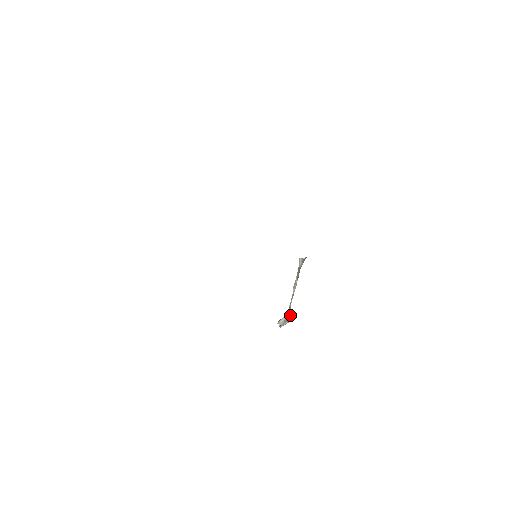
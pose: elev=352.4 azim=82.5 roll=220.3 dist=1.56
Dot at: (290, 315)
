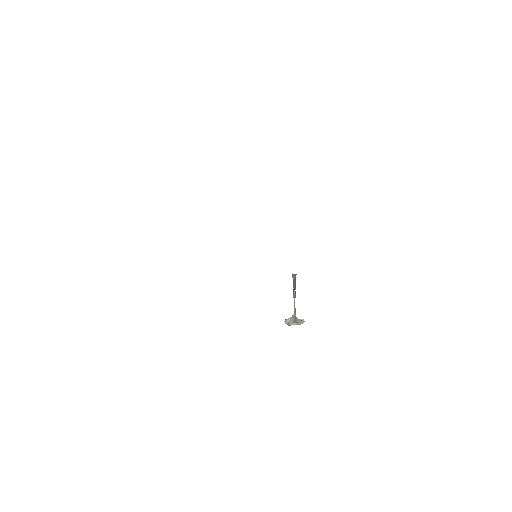
Dot at: occluded
